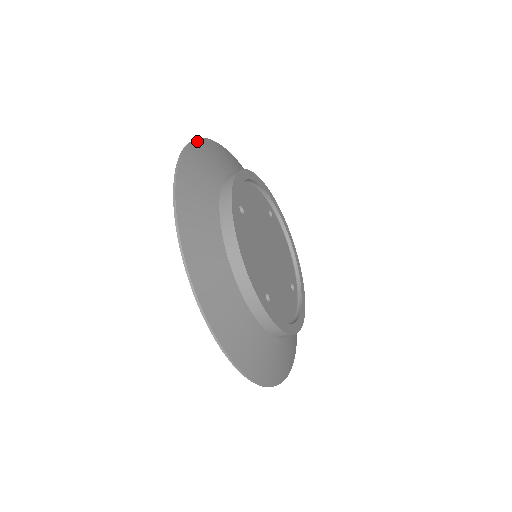
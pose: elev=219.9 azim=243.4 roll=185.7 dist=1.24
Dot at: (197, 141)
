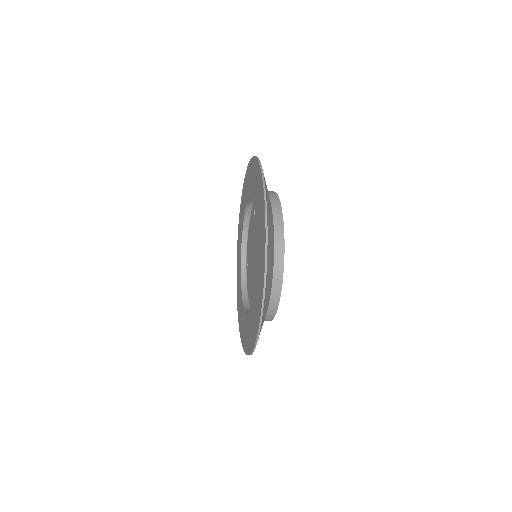
Dot at: (265, 187)
